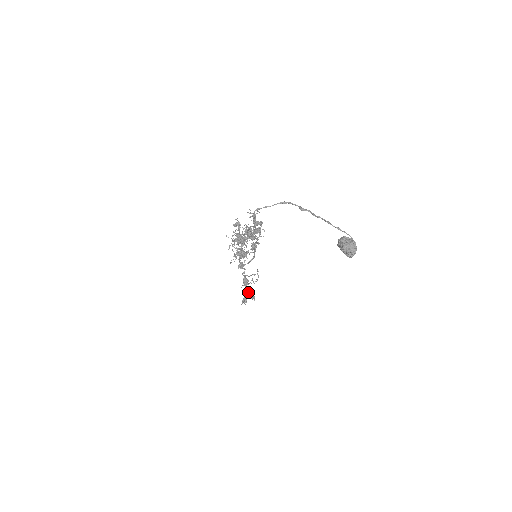
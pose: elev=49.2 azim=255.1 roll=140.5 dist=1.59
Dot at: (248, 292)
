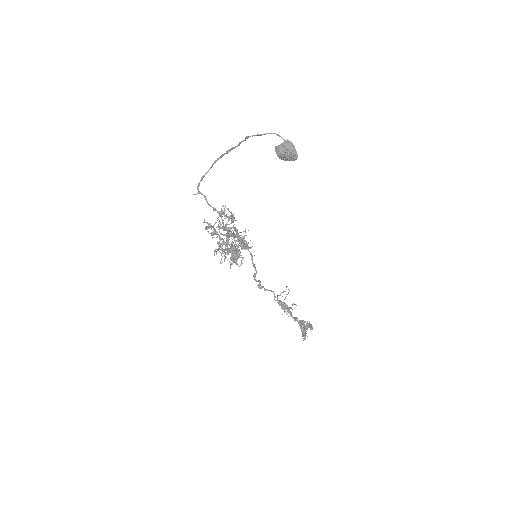
Dot at: (301, 323)
